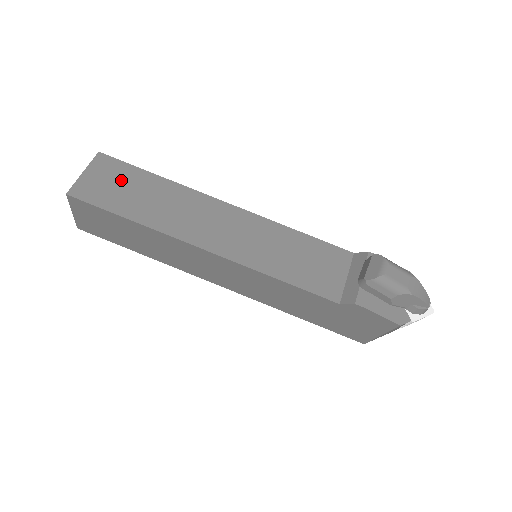
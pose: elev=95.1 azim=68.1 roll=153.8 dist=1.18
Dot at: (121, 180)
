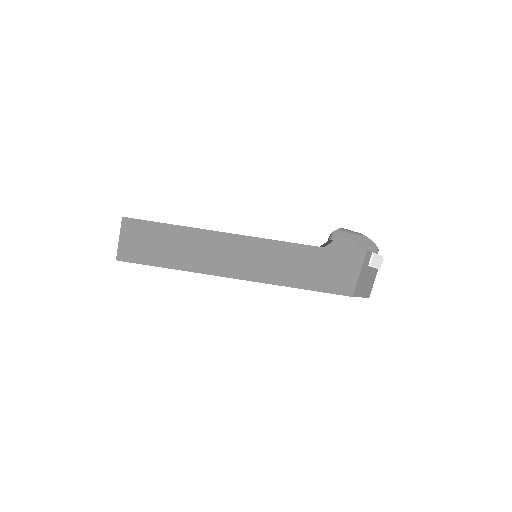
Dot at: occluded
